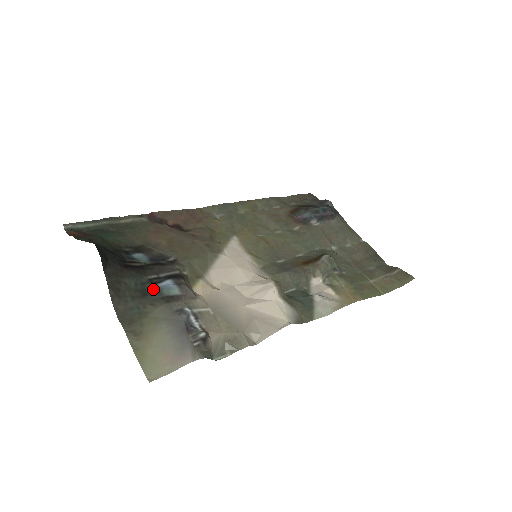
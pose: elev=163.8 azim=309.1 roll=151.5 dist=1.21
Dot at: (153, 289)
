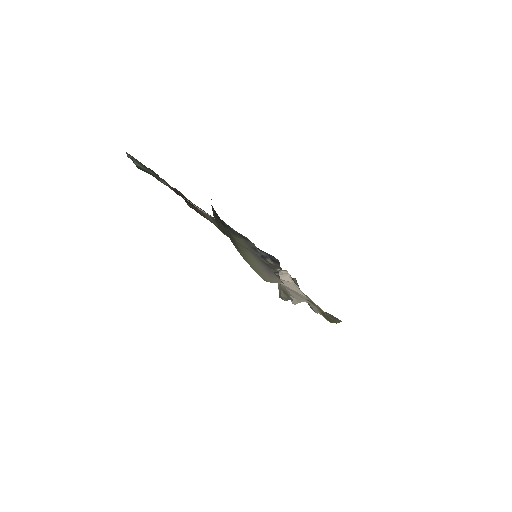
Dot at: occluded
